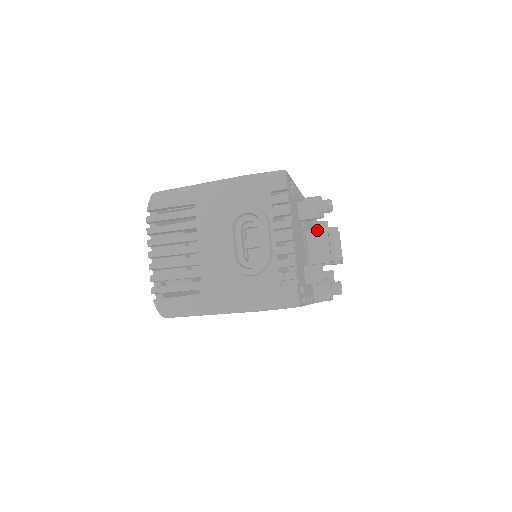
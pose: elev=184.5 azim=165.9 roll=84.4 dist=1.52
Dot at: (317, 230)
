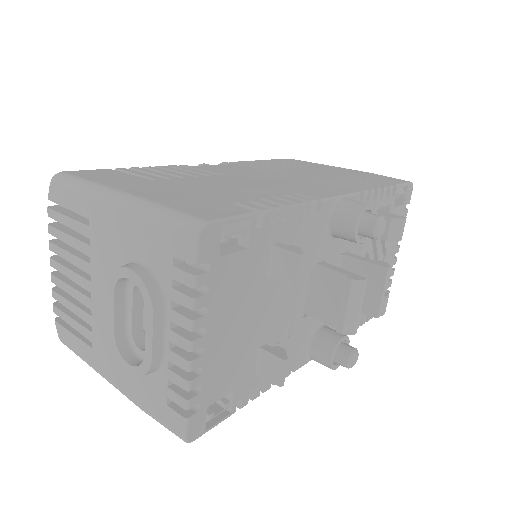
Dot at: (332, 270)
